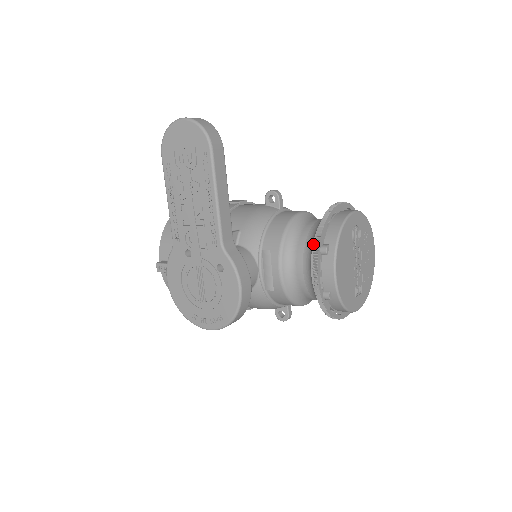
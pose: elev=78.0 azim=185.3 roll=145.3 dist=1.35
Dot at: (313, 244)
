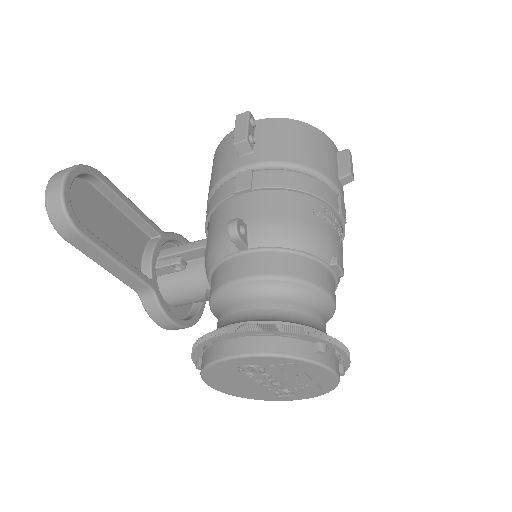
Dot at: occluded
